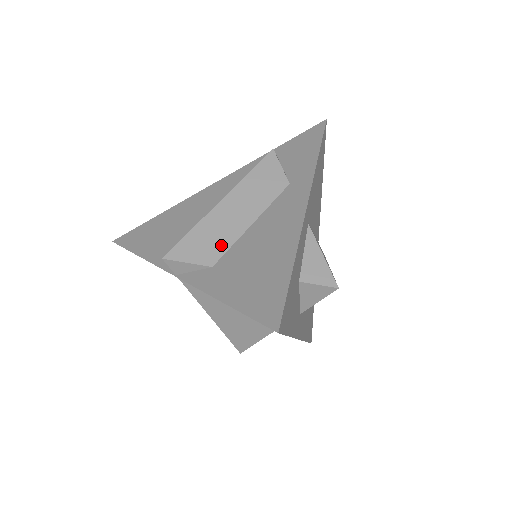
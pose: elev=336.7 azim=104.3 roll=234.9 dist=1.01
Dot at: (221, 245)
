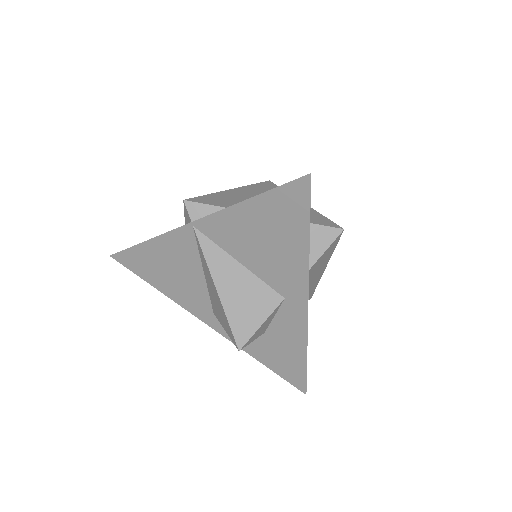
Dot at: (236, 202)
